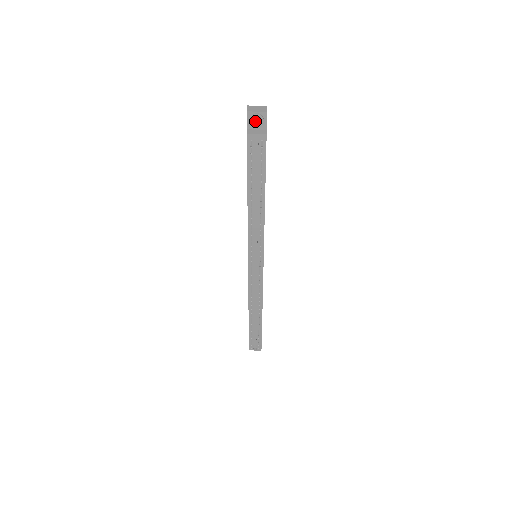
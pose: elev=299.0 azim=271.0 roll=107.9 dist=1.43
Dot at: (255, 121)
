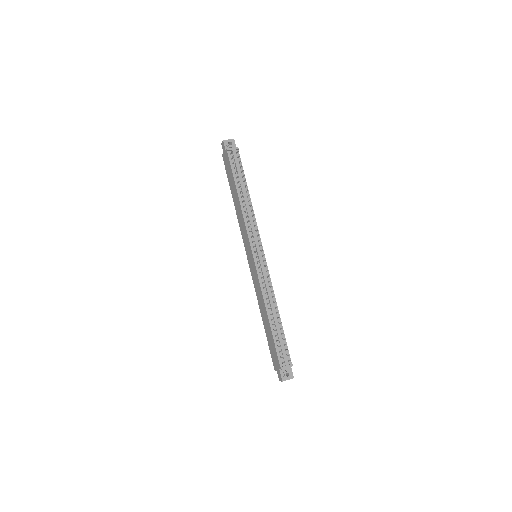
Dot at: (229, 146)
